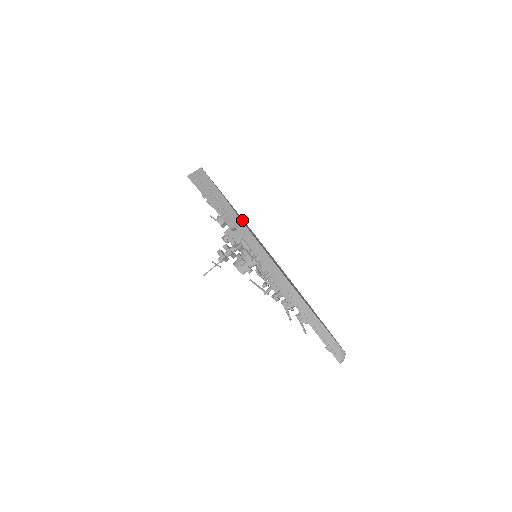
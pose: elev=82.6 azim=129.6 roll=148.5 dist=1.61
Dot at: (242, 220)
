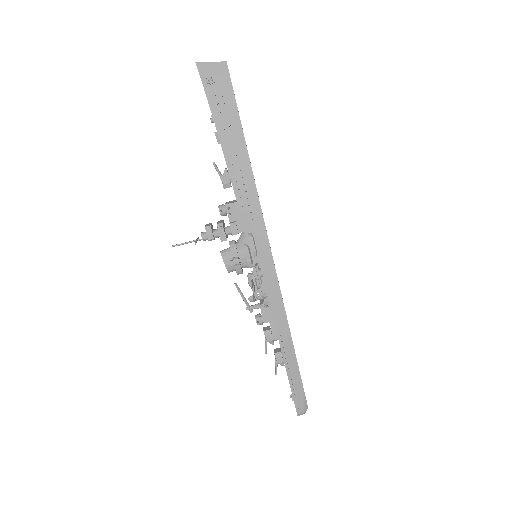
Dot at: occluded
